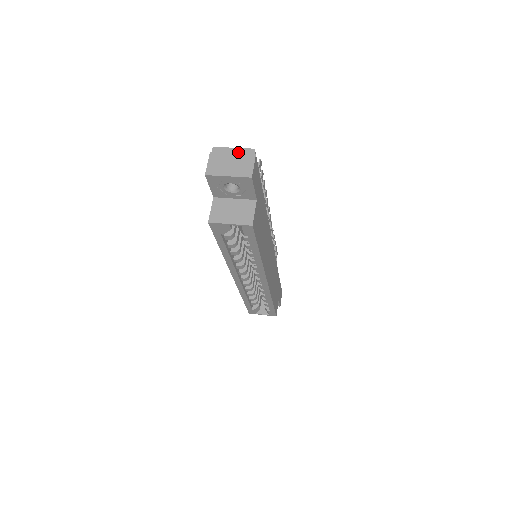
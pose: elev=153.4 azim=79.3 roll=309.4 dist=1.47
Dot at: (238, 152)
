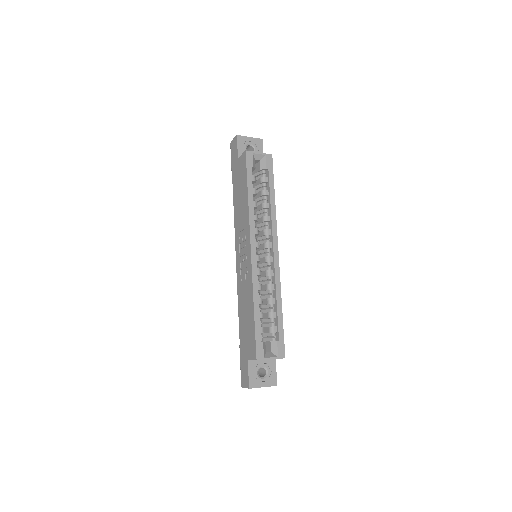
Dot at: occluded
